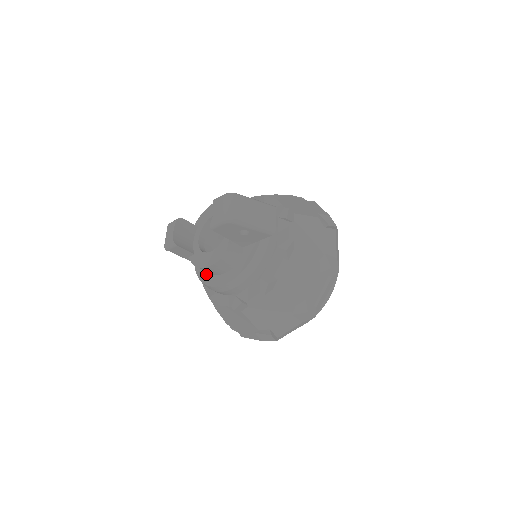
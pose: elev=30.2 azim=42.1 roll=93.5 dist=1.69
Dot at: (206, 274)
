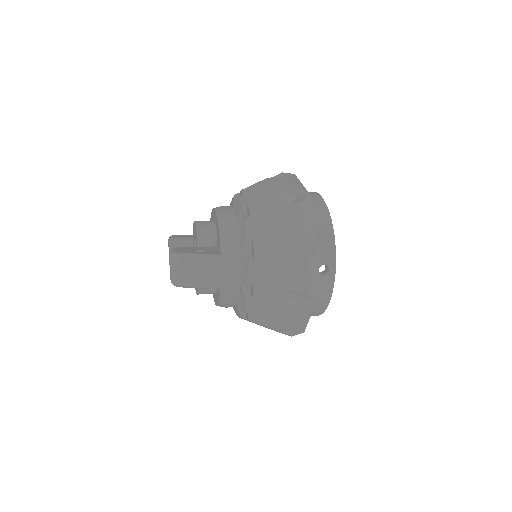
Dot at: occluded
